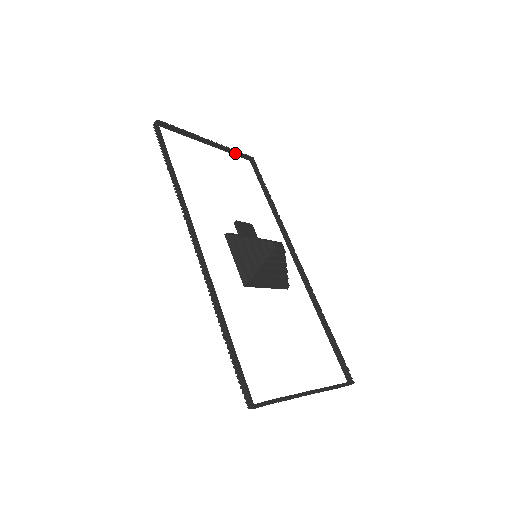
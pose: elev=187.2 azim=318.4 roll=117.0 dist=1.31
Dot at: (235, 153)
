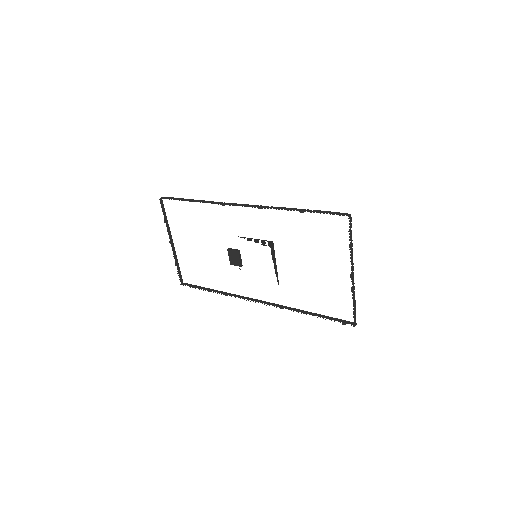
Dot at: (178, 268)
